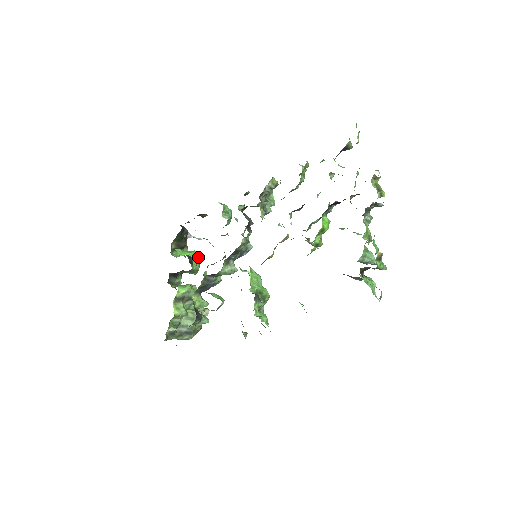
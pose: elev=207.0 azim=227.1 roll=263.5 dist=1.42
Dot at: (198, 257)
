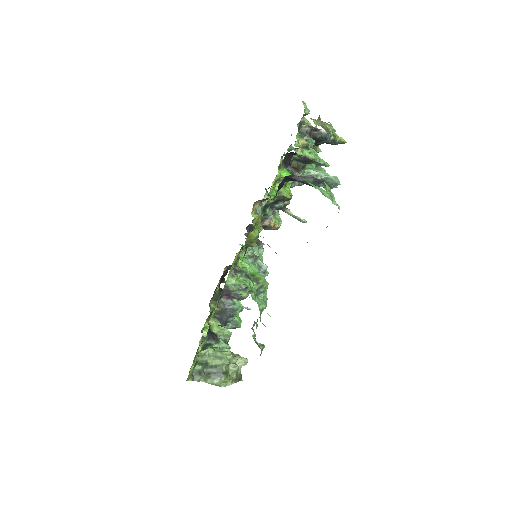
Dot at: occluded
